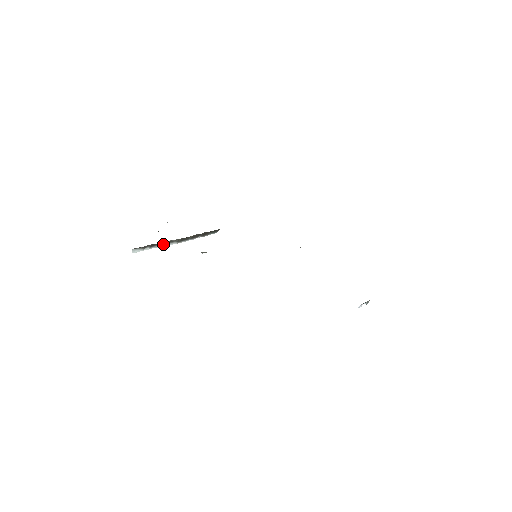
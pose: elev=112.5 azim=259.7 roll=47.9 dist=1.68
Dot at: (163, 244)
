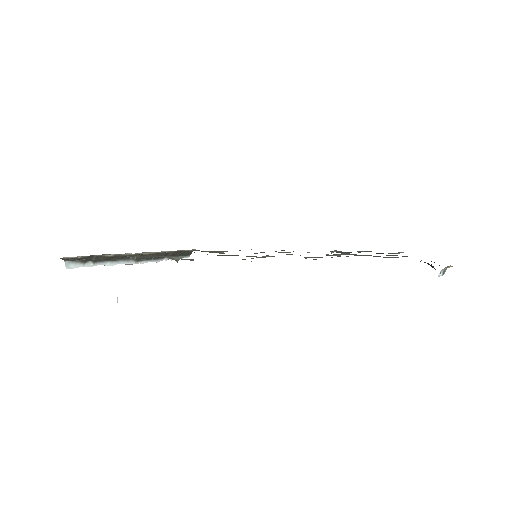
Dot at: (114, 261)
